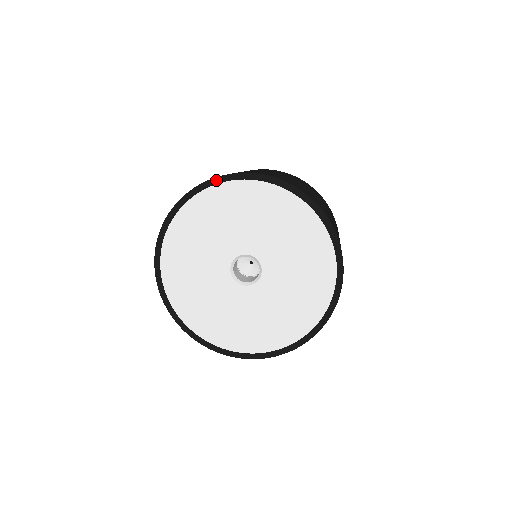
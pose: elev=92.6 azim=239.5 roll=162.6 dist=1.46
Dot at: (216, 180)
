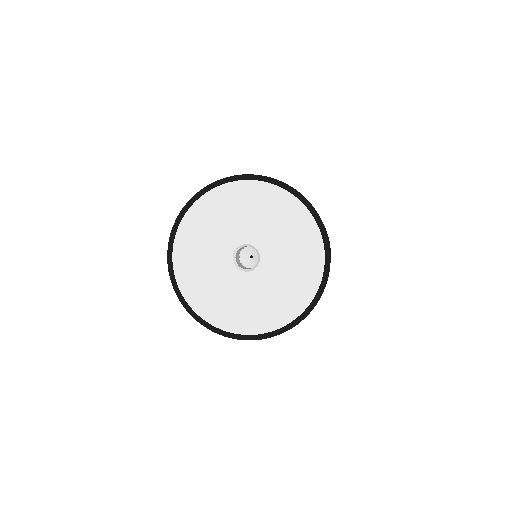
Dot at: (193, 199)
